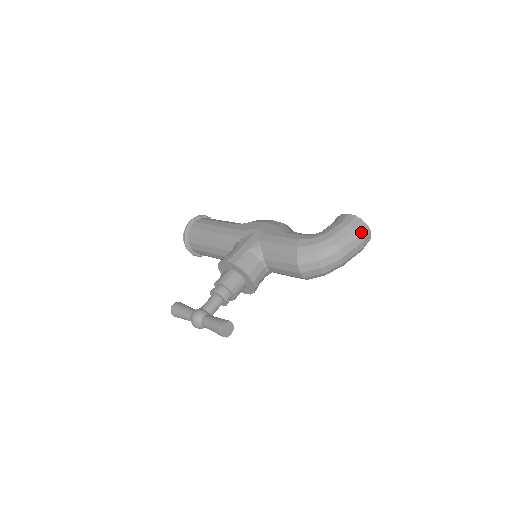
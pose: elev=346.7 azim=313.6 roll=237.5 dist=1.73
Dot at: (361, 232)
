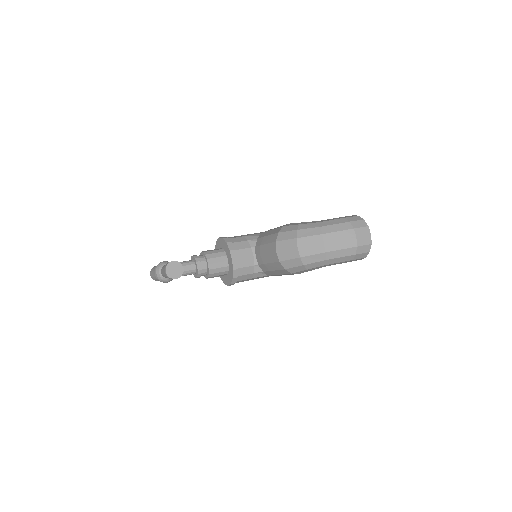
Dot at: (356, 227)
